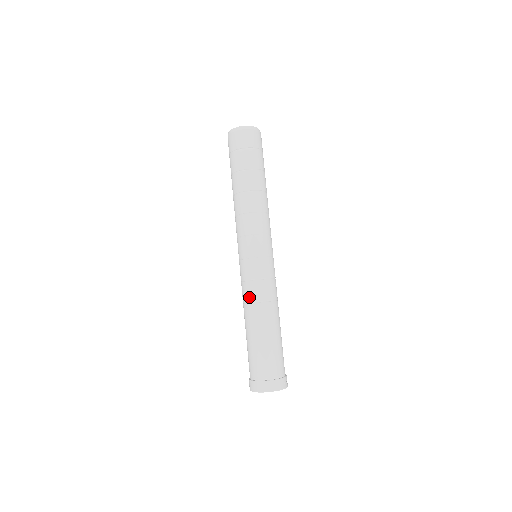
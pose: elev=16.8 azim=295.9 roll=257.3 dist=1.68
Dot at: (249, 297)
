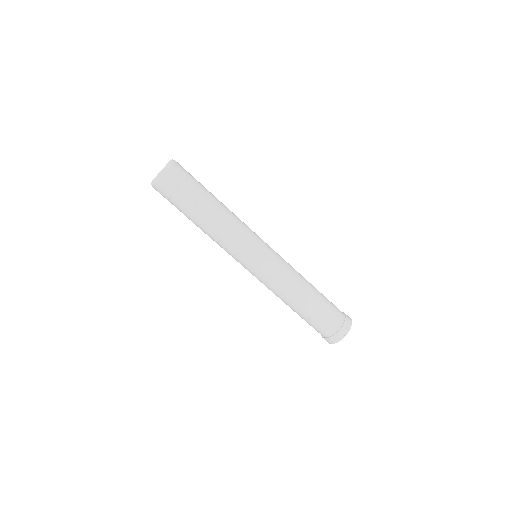
Dot at: occluded
